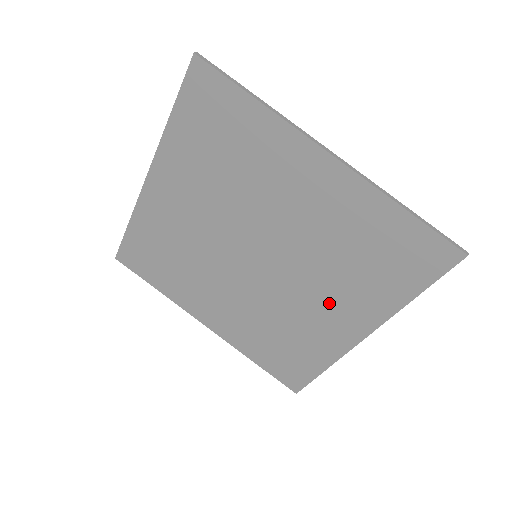
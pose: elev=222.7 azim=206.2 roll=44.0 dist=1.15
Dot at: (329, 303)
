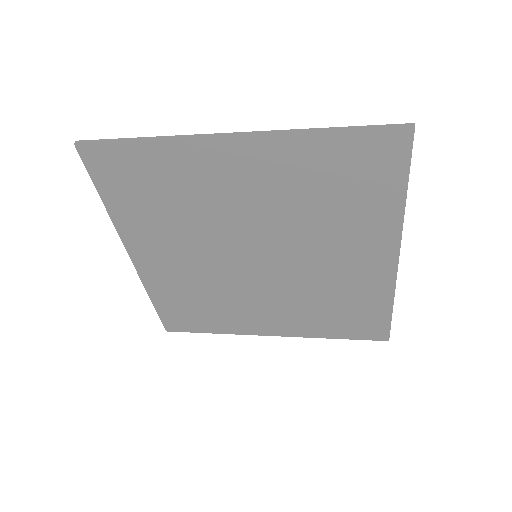
Dot at: (275, 311)
